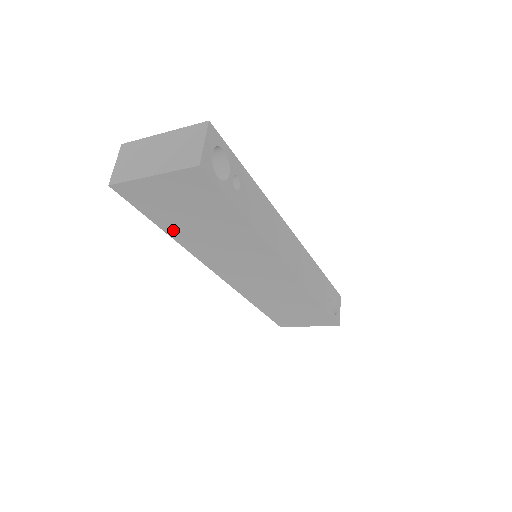
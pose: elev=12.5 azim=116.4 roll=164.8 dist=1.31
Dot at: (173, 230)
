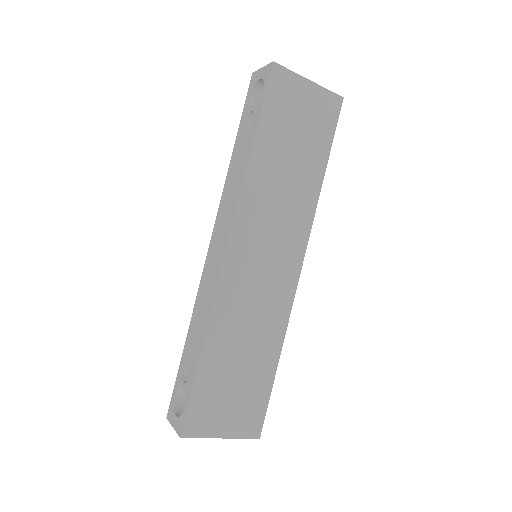
Dot at: (263, 144)
